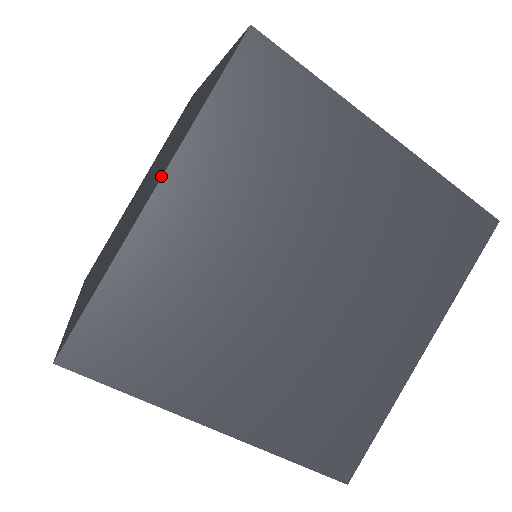
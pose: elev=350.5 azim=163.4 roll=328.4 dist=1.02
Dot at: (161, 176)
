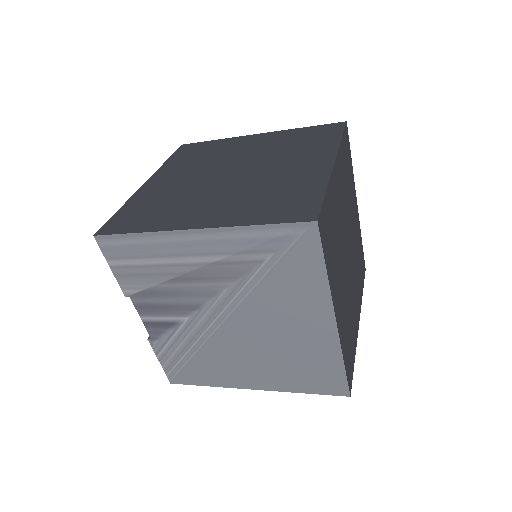
Dot at: (333, 157)
